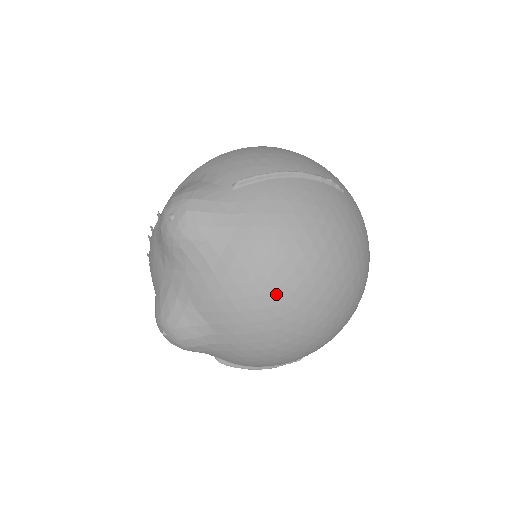
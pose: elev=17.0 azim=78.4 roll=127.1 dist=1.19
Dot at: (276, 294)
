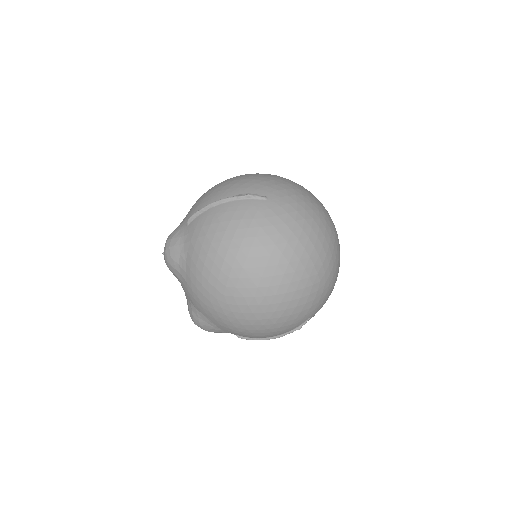
Dot at: (217, 289)
